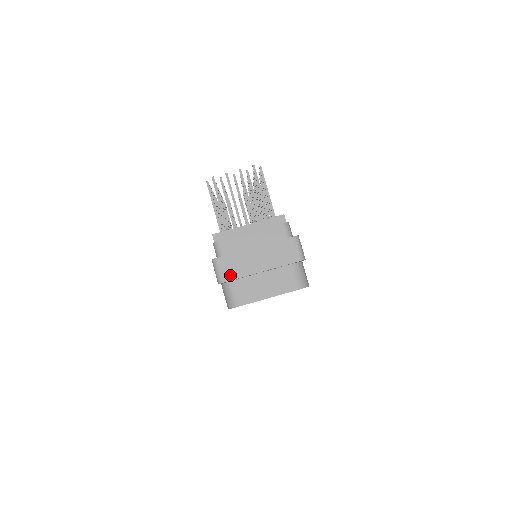
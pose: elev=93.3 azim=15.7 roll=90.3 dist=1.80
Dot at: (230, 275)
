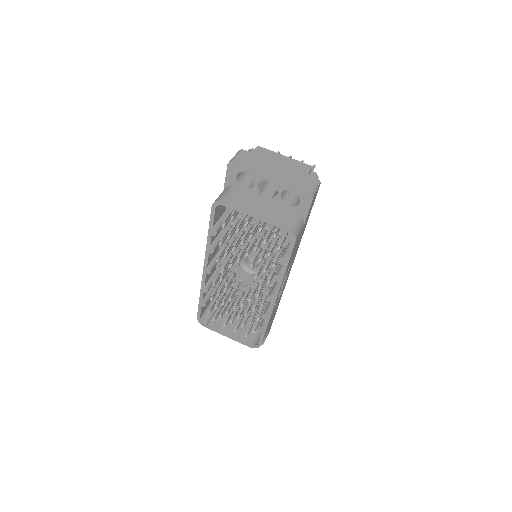
Dot at: (244, 162)
